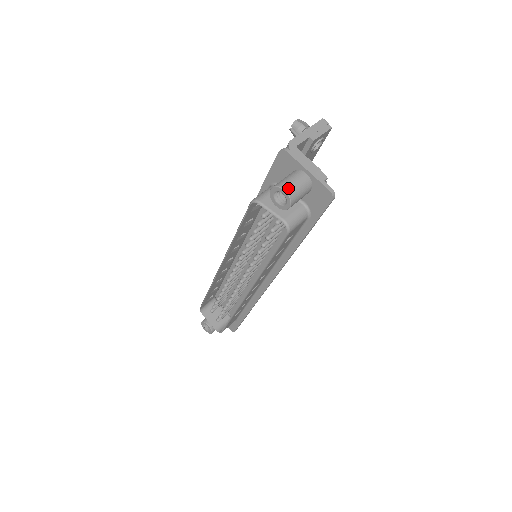
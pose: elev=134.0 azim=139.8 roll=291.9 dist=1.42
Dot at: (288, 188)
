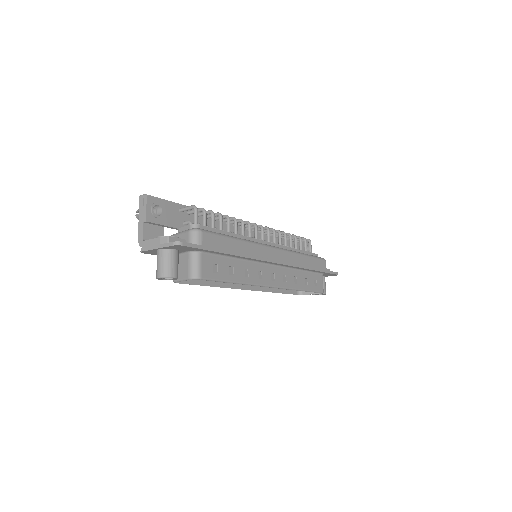
Dot at: (159, 274)
